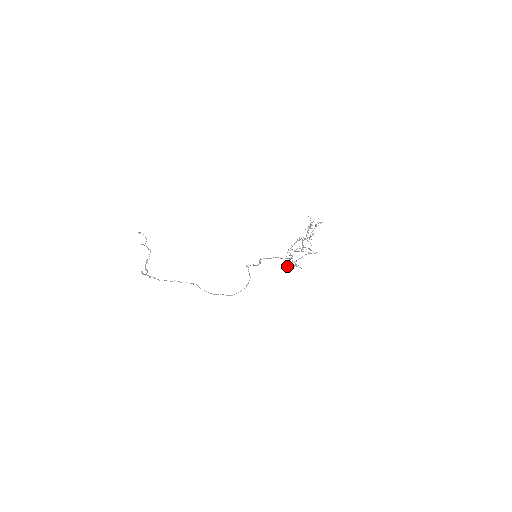
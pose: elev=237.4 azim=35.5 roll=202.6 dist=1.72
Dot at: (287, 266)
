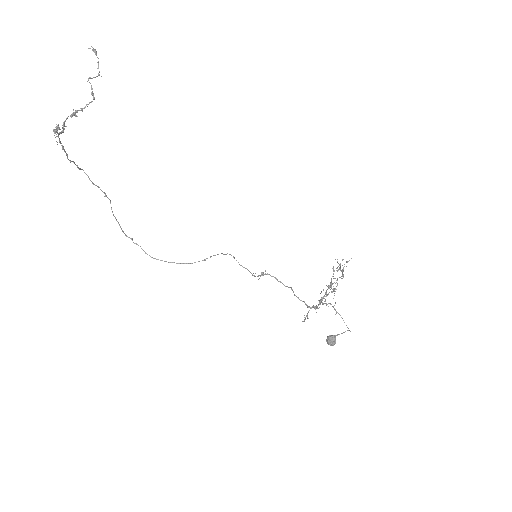
Dot at: (329, 339)
